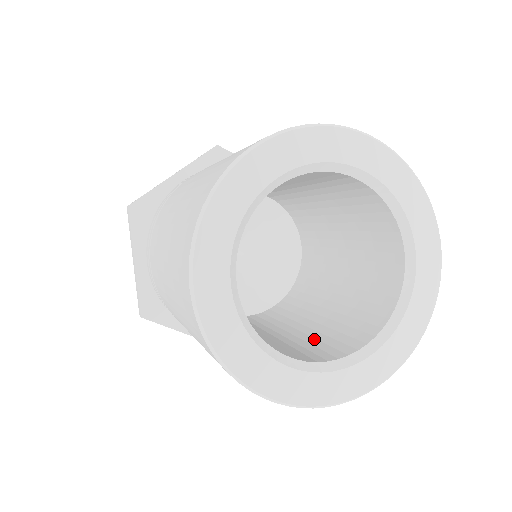
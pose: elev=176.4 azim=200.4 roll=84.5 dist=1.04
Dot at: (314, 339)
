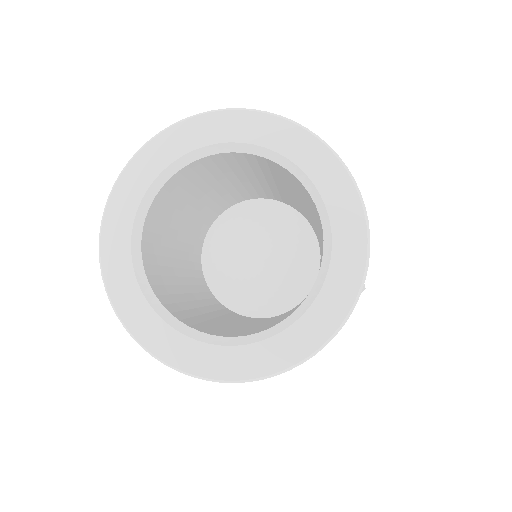
Dot at: (273, 323)
